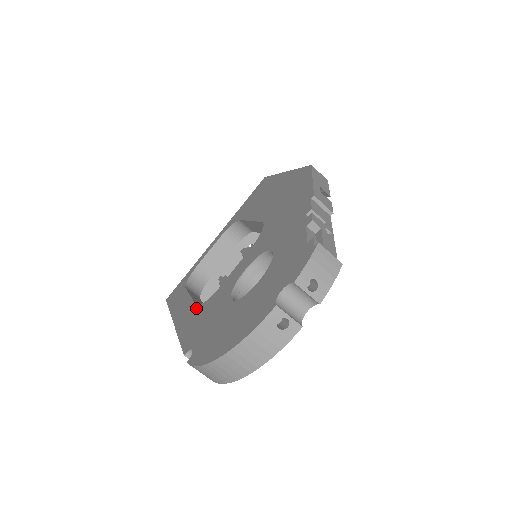
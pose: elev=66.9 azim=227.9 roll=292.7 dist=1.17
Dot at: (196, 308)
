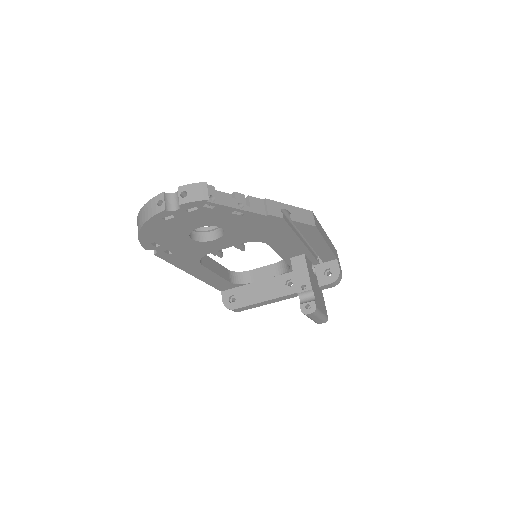
Dot at: occluded
